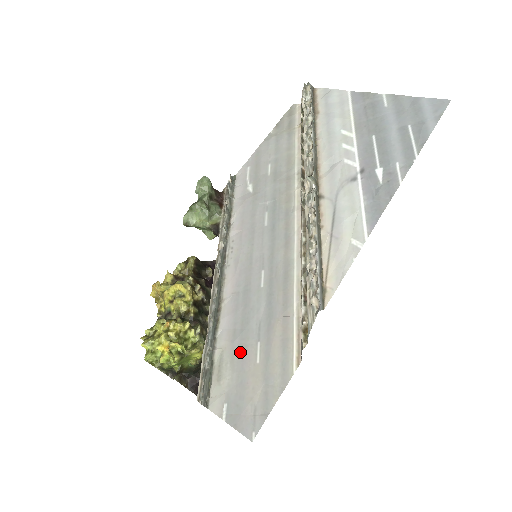
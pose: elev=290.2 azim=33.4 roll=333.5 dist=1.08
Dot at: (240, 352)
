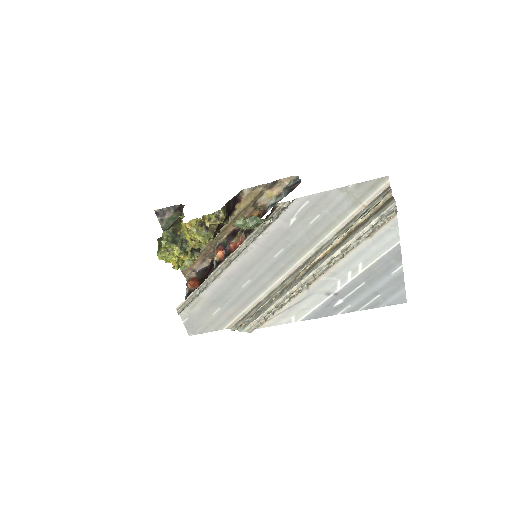
Dot at: (209, 306)
